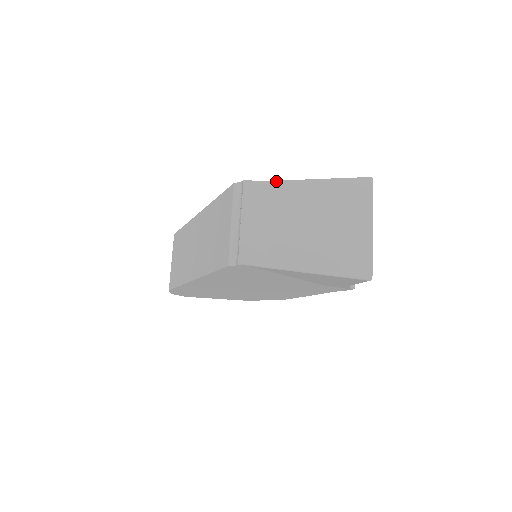
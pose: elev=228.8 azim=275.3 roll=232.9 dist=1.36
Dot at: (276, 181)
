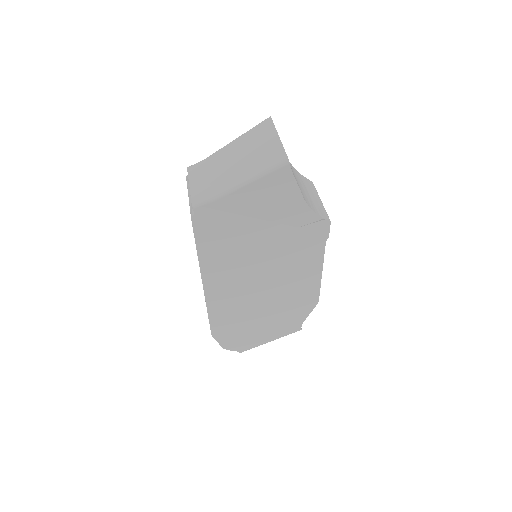
Dot at: (209, 156)
